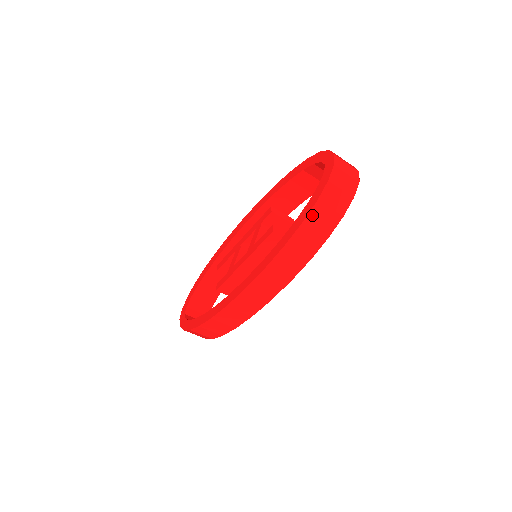
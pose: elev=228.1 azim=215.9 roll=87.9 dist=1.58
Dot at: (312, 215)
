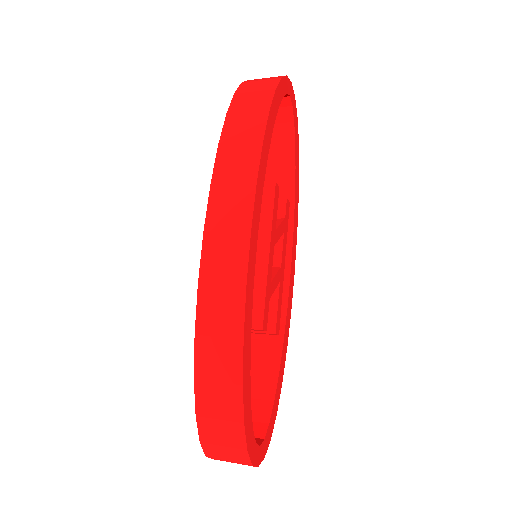
Dot at: (235, 105)
